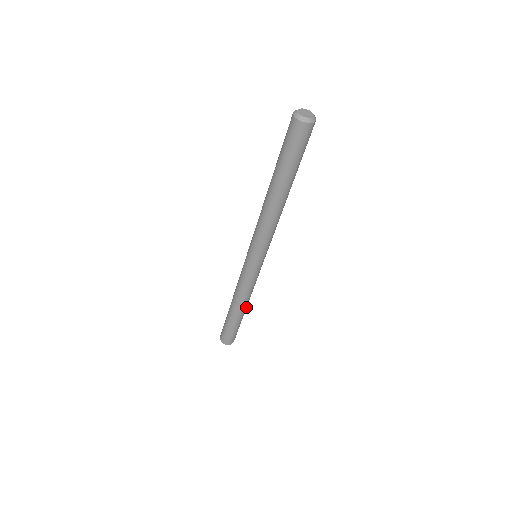
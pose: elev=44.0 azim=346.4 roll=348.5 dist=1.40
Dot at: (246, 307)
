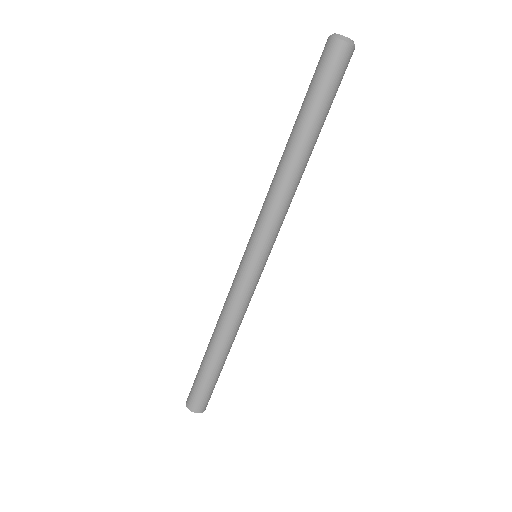
Dot at: (227, 346)
